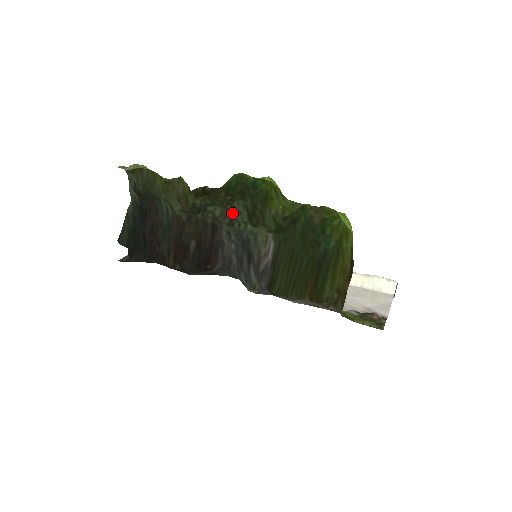
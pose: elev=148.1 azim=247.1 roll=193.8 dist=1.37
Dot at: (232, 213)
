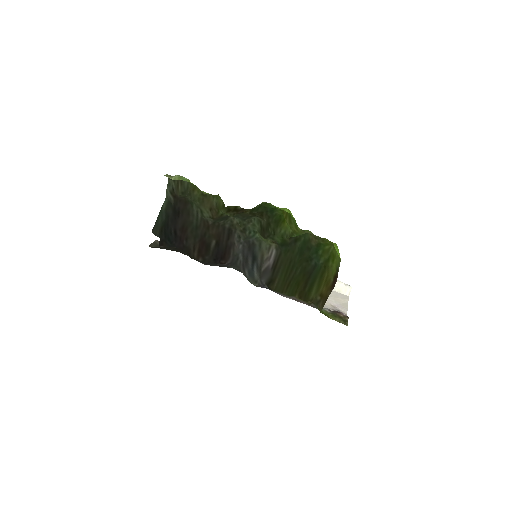
Dot at: (247, 224)
